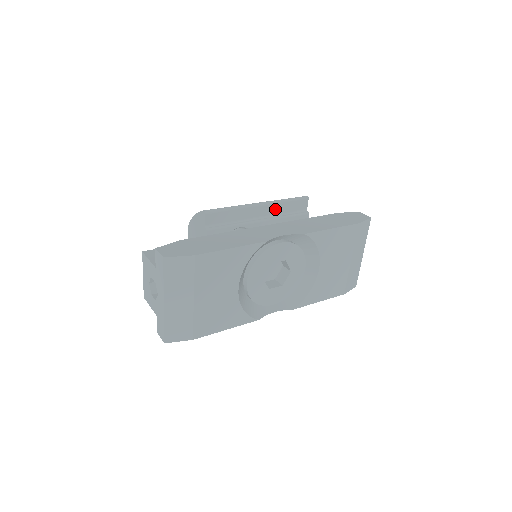
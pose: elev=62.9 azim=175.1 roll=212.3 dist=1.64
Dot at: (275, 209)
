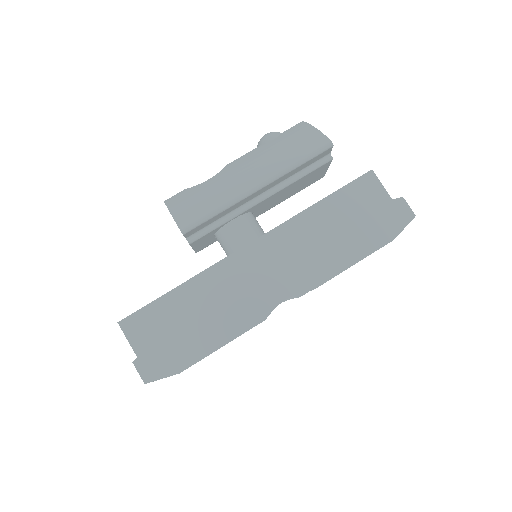
Dot at: (281, 179)
